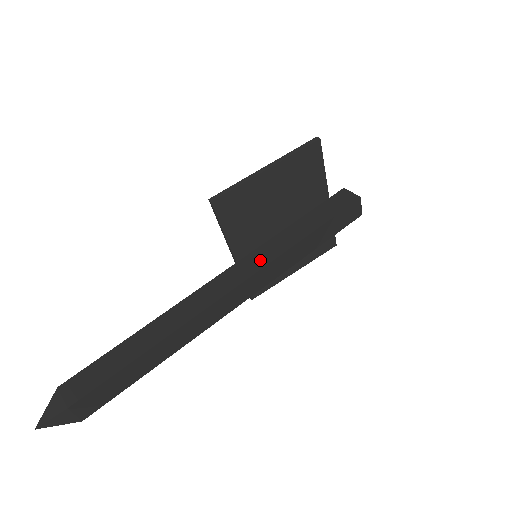
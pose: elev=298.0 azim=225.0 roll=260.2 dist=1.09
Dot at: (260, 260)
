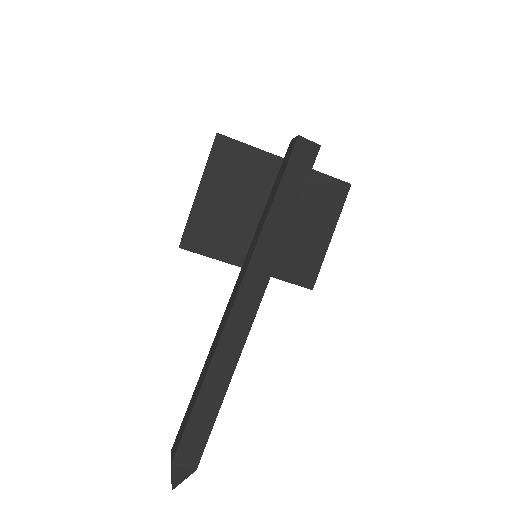
Dot at: (248, 258)
